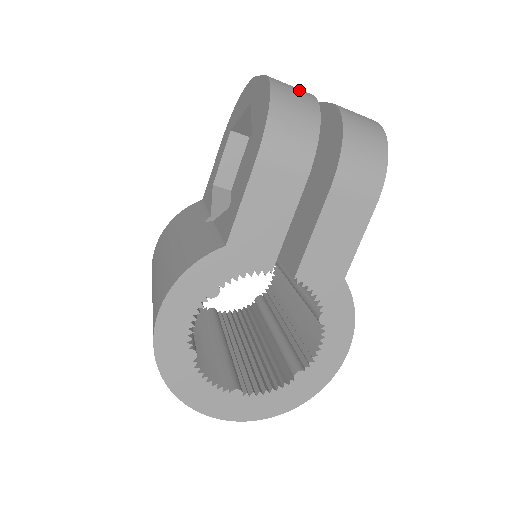
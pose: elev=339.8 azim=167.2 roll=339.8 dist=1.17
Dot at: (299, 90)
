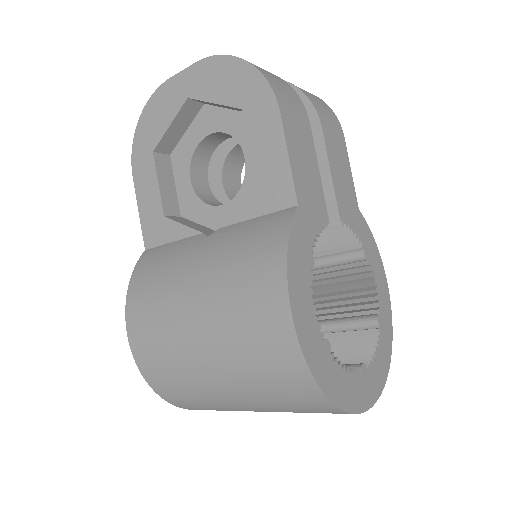
Dot at: occluded
